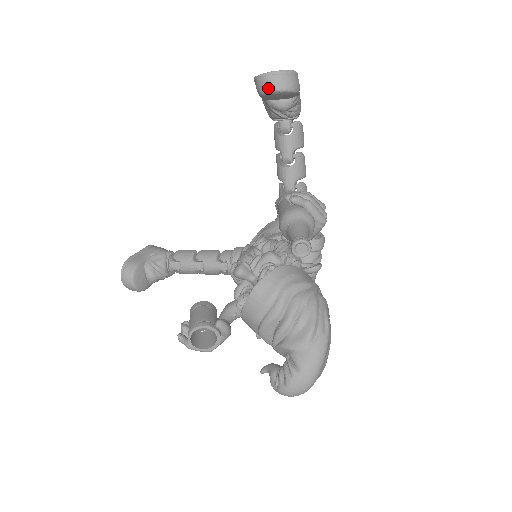
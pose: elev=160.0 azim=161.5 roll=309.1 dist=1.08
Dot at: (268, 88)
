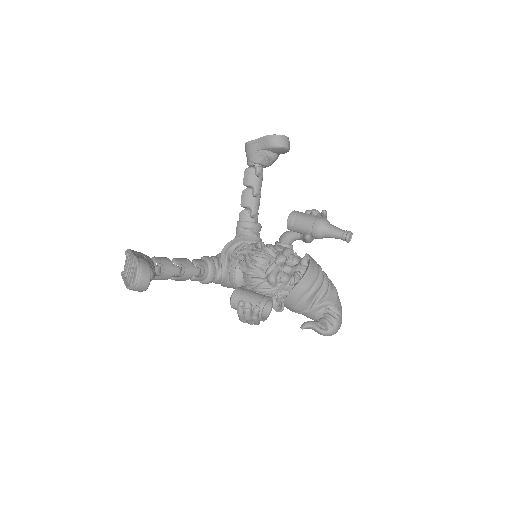
Dot at: (284, 144)
